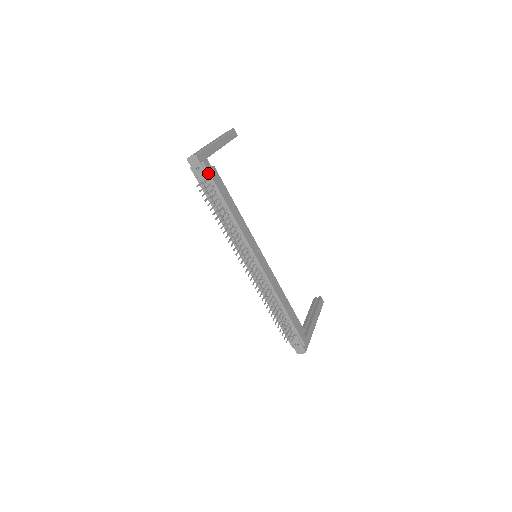
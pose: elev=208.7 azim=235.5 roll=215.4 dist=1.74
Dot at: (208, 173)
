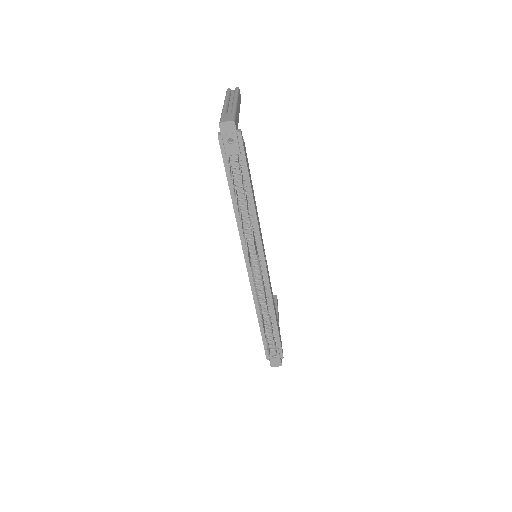
Dot at: (242, 149)
